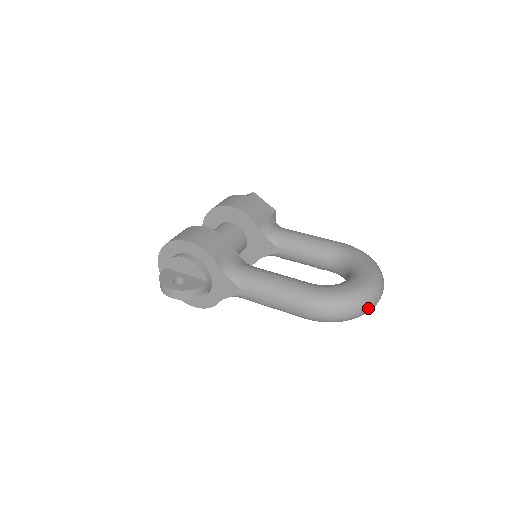
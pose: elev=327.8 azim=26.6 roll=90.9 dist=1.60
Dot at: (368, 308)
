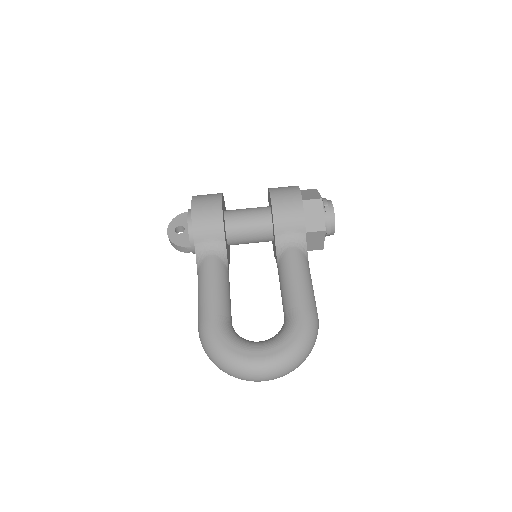
Dot at: (234, 376)
